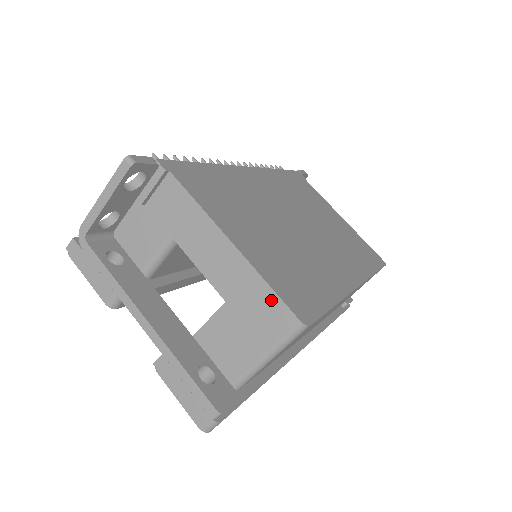
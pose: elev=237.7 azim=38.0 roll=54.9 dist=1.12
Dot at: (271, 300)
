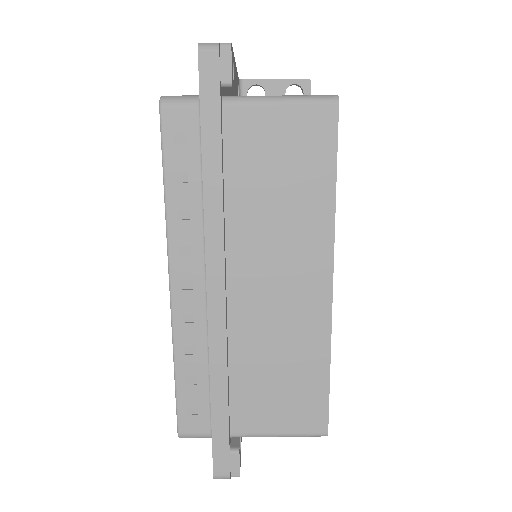
Dot at: occluded
